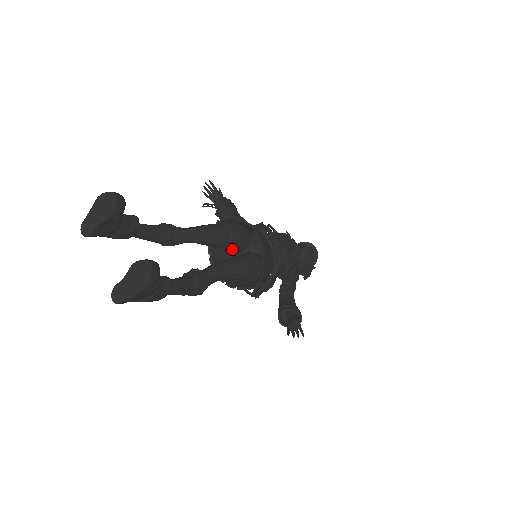
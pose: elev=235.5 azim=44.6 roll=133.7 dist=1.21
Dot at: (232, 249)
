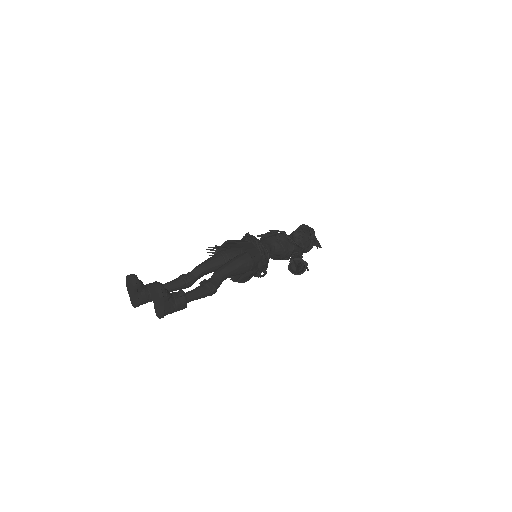
Dot at: occluded
